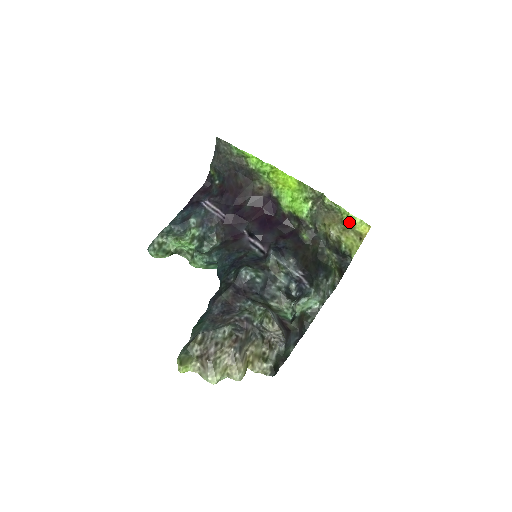
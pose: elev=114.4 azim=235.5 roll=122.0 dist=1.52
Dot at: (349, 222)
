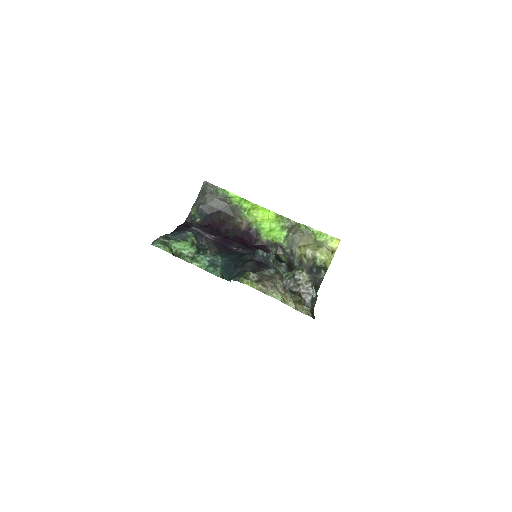
Dot at: (322, 239)
